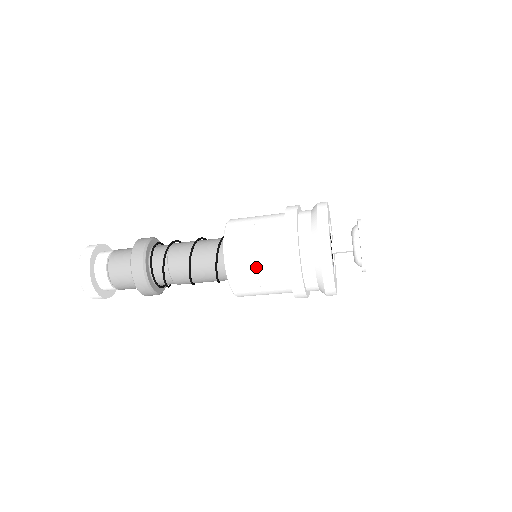
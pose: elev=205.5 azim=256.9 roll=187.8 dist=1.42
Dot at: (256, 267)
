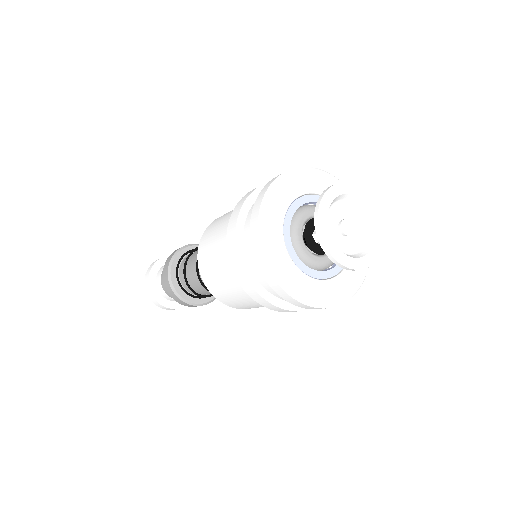
Dot at: (258, 306)
